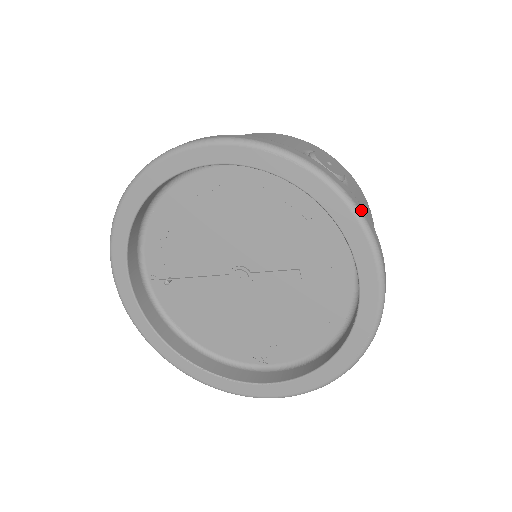
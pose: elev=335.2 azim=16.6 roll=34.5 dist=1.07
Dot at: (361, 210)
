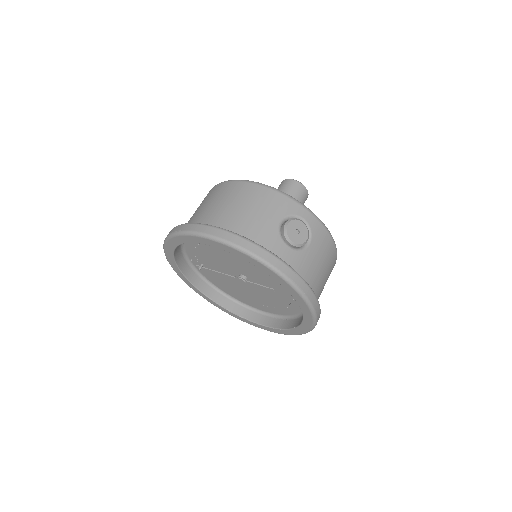
Dot at: (301, 287)
